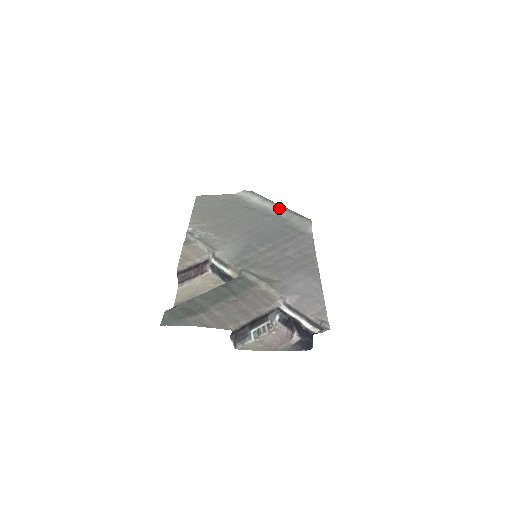
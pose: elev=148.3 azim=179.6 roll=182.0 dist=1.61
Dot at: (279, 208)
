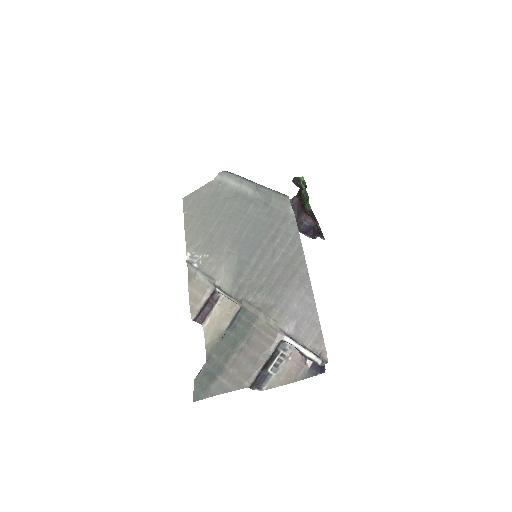
Dot at: (255, 190)
